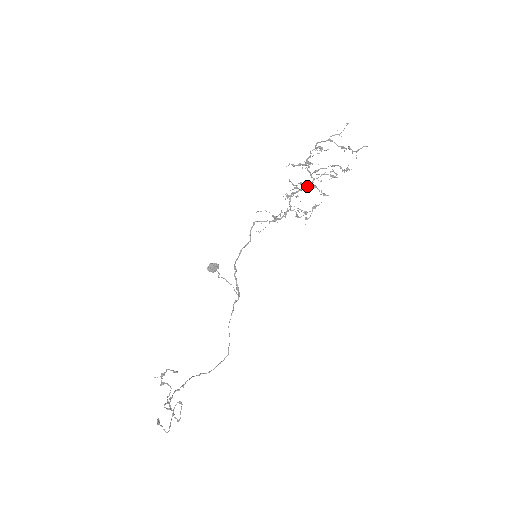
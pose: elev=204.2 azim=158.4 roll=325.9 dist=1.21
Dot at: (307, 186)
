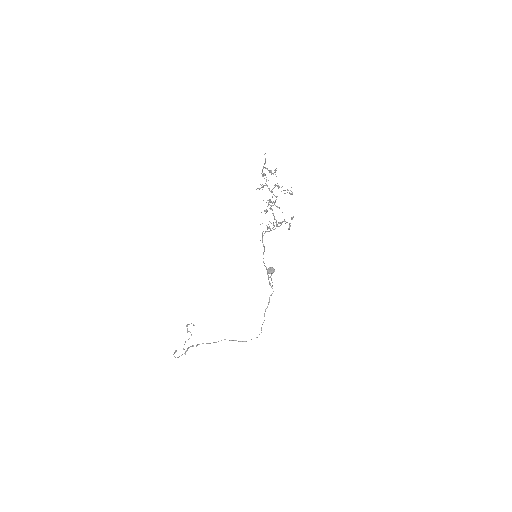
Dot at: occluded
